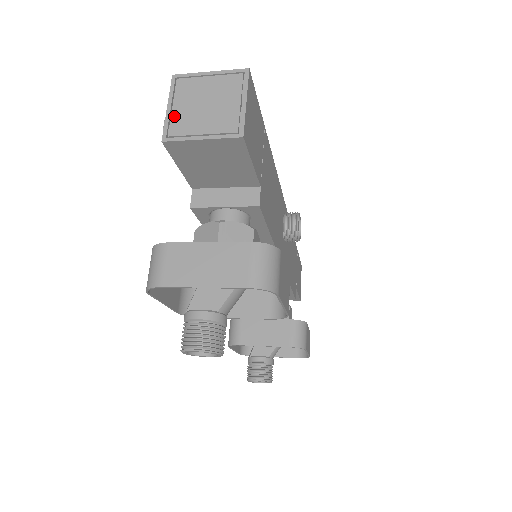
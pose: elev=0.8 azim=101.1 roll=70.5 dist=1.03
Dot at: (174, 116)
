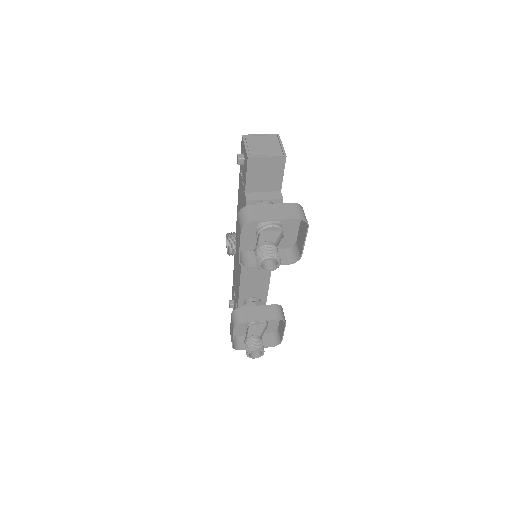
Dot at: (250, 149)
